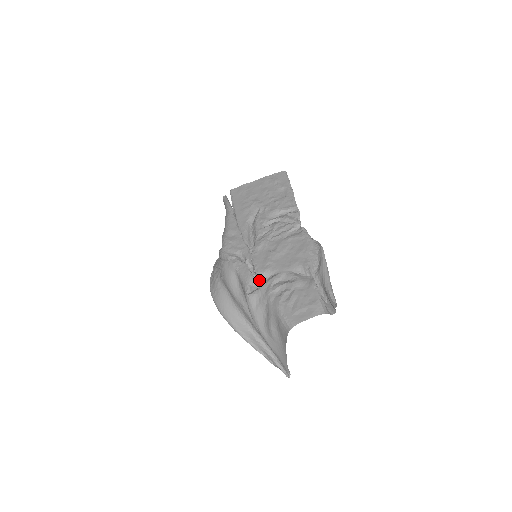
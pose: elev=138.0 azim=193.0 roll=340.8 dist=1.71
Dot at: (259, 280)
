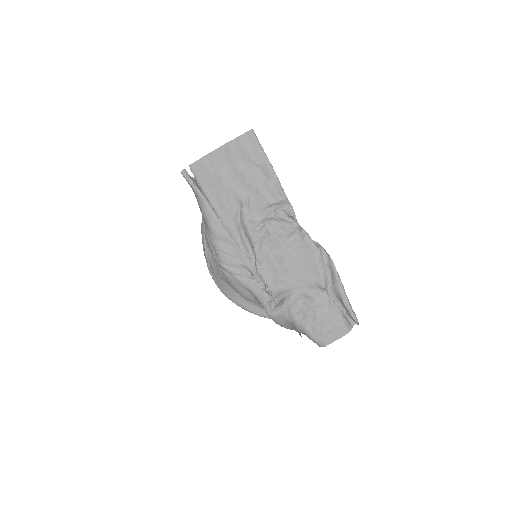
Dot at: (275, 297)
